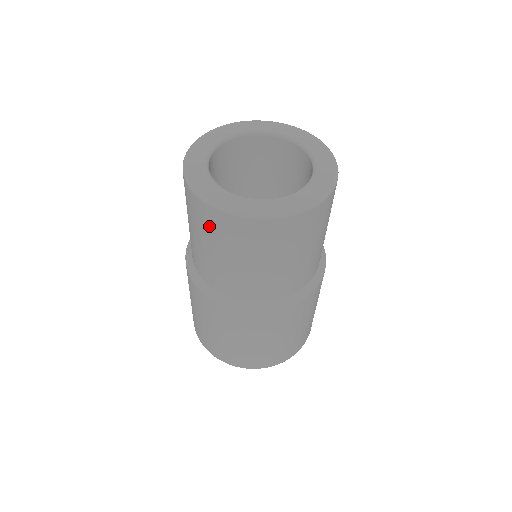
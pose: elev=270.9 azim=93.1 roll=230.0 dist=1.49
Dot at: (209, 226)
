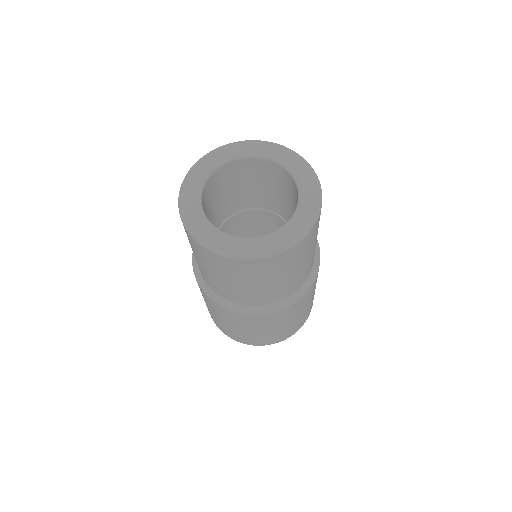
Dot at: occluded
